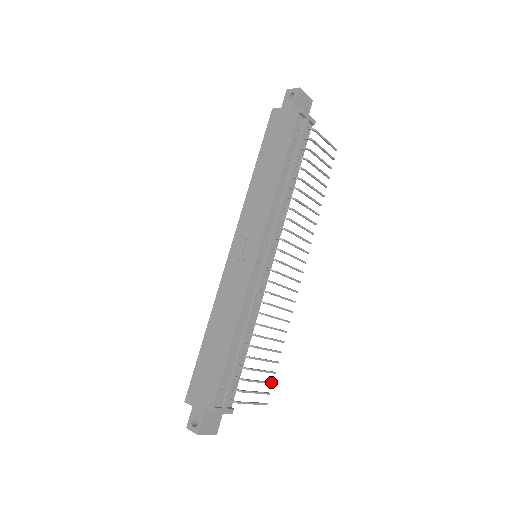
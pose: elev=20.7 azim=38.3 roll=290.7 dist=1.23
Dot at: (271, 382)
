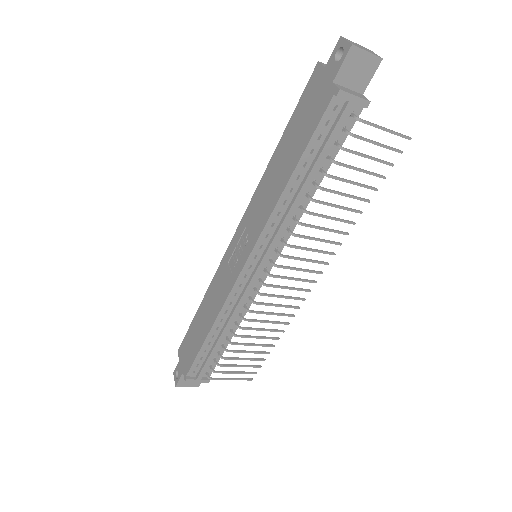
Dot at: (258, 366)
